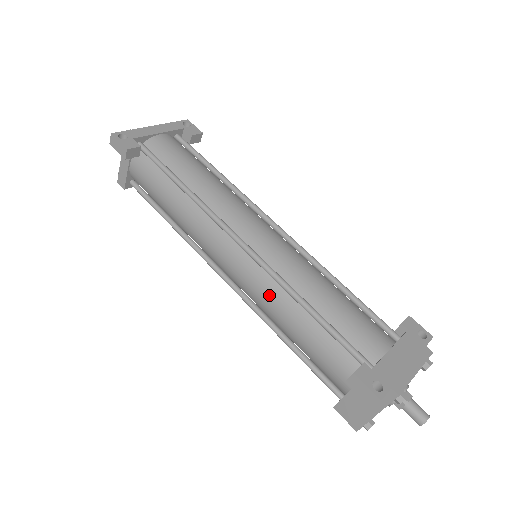
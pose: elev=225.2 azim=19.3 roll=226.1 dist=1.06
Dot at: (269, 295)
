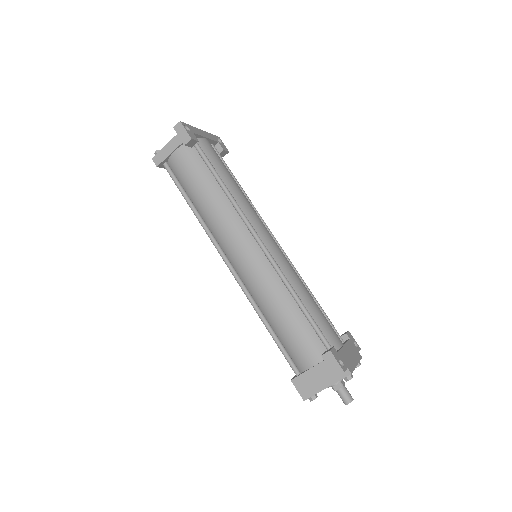
Dot at: (270, 285)
